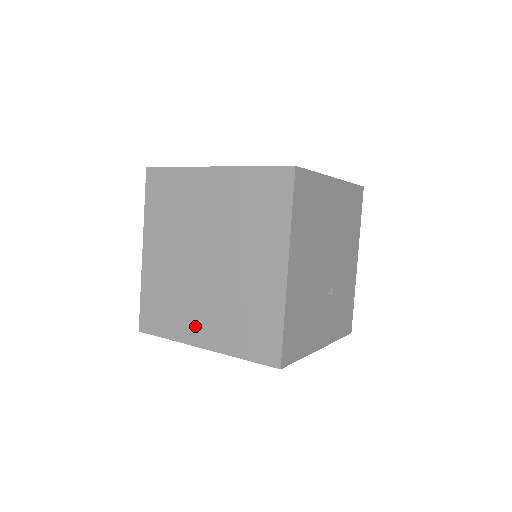
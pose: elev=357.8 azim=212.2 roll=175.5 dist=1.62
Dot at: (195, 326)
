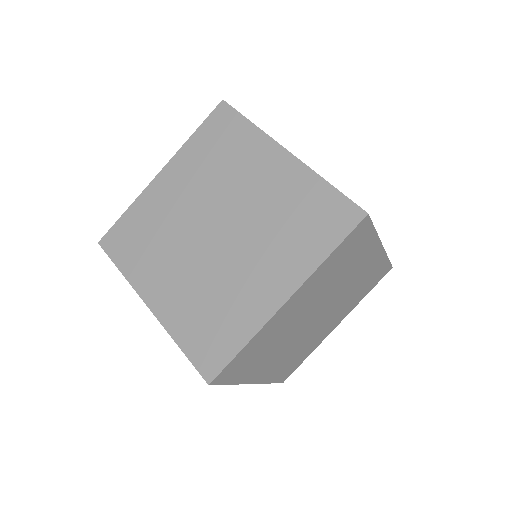
Dot at: (260, 293)
